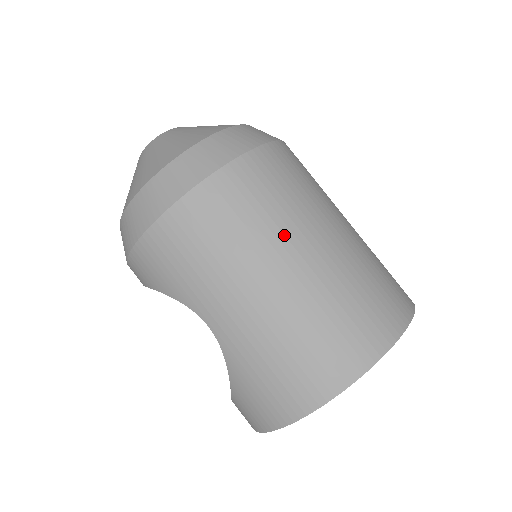
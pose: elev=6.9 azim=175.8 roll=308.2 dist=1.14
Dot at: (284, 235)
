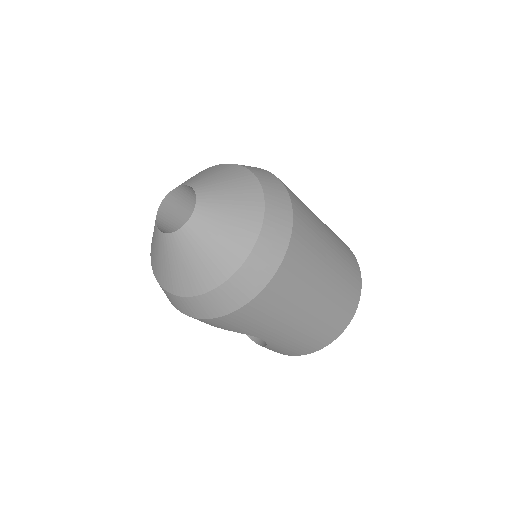
Dot at: (312, 288)
